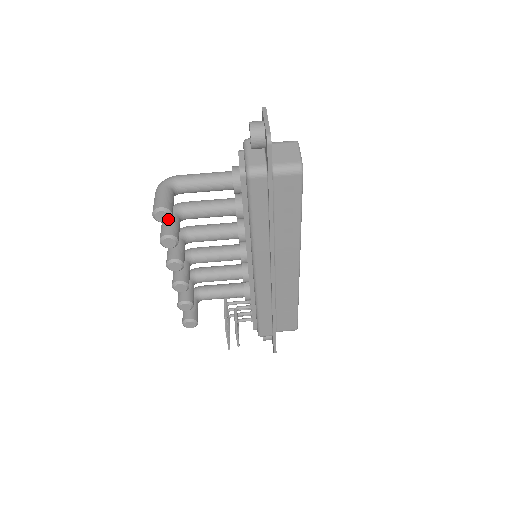
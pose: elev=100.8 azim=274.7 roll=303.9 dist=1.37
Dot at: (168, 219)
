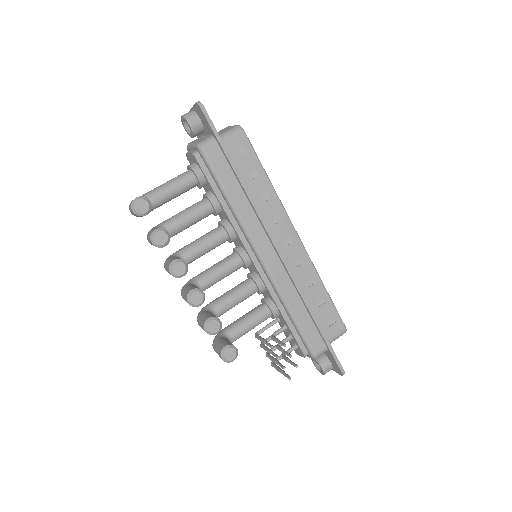
Dot at: (148, 207)
